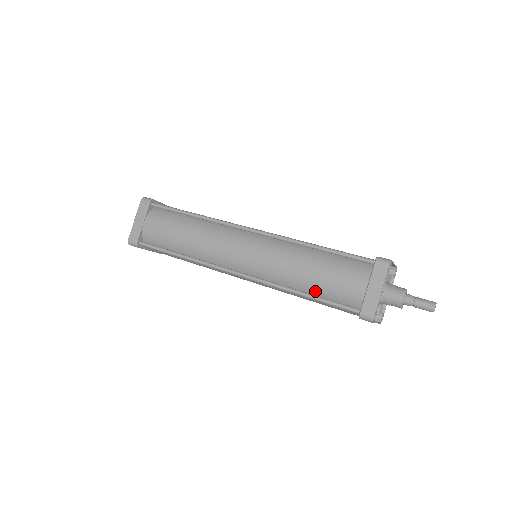
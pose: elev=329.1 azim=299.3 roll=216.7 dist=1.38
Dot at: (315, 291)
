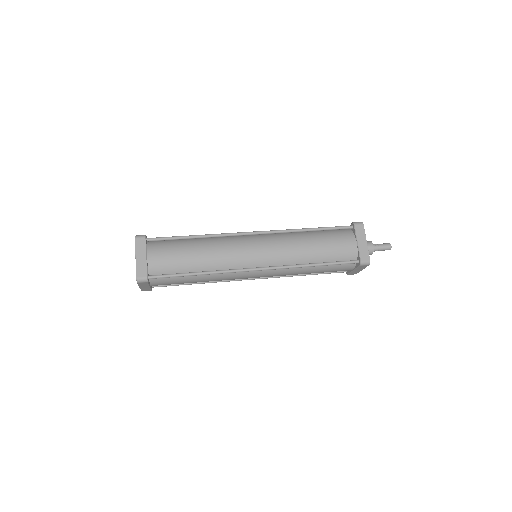
Dot at: (322, 260)
